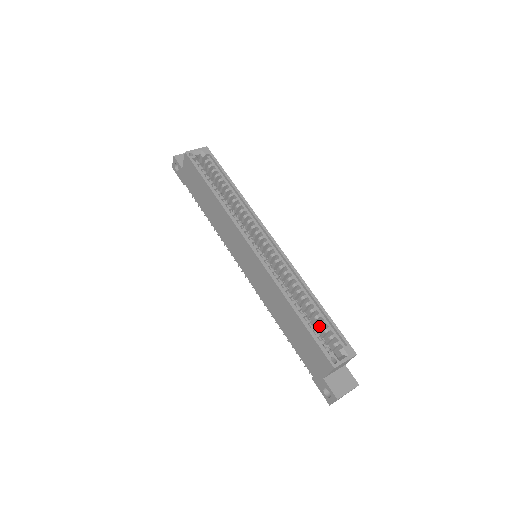
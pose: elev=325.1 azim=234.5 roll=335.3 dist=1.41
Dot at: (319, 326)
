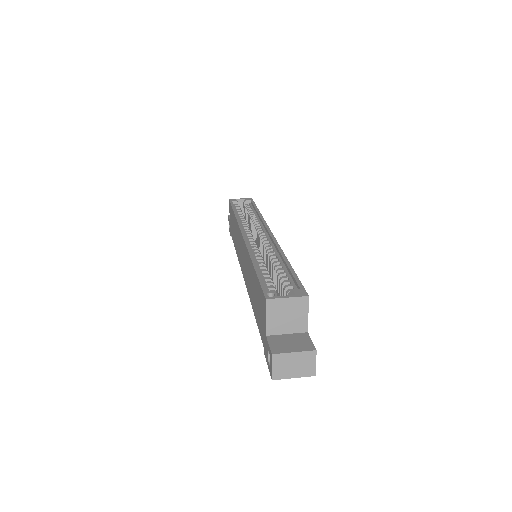
Dot at: (279, 282)
